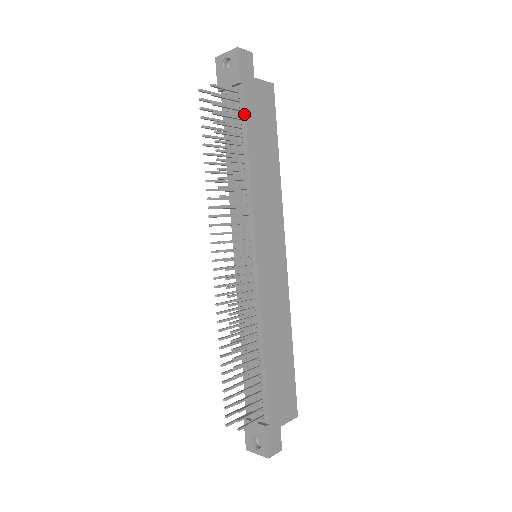
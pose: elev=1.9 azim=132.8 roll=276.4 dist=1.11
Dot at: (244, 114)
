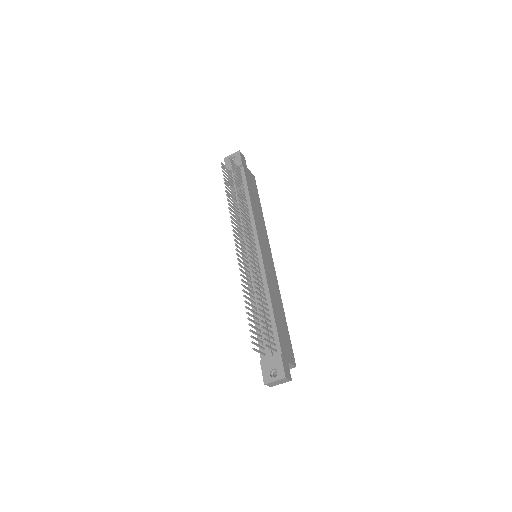
Dot at: (245, 179)
